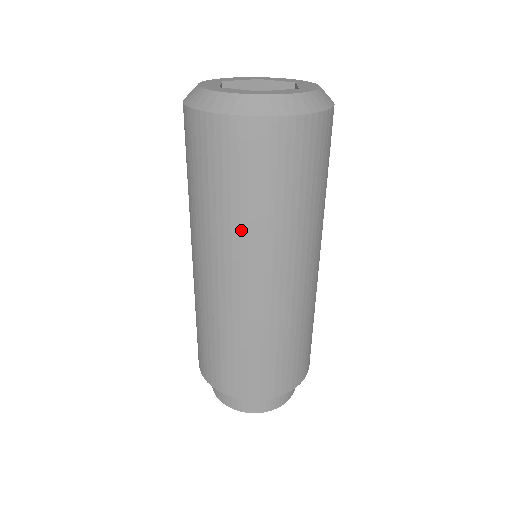
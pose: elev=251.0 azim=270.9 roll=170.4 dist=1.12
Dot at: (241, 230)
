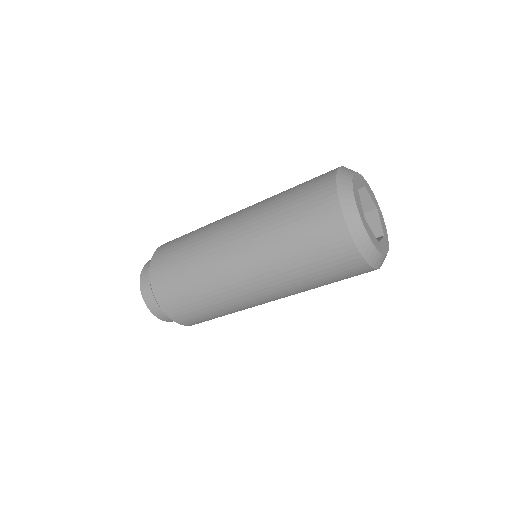
Dot at: (296, 287)
